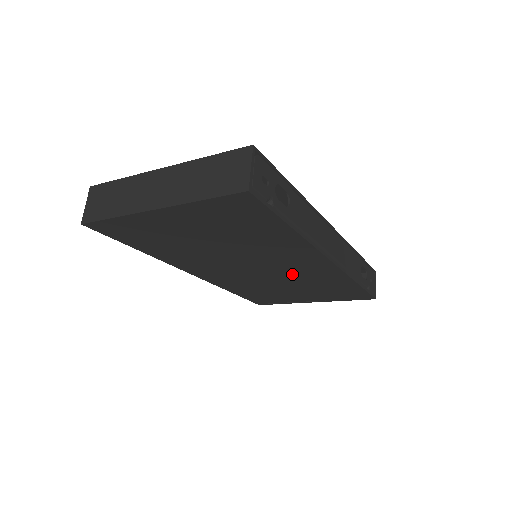
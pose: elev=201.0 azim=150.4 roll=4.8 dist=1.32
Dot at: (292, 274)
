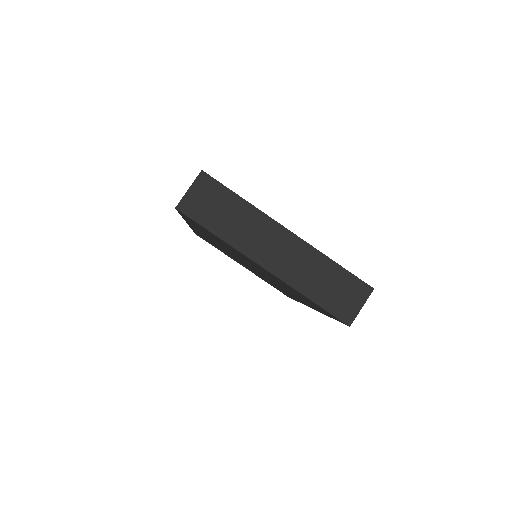
Dot at: occluded
